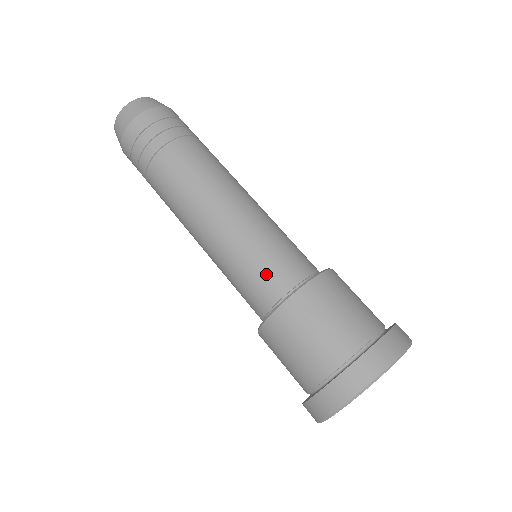
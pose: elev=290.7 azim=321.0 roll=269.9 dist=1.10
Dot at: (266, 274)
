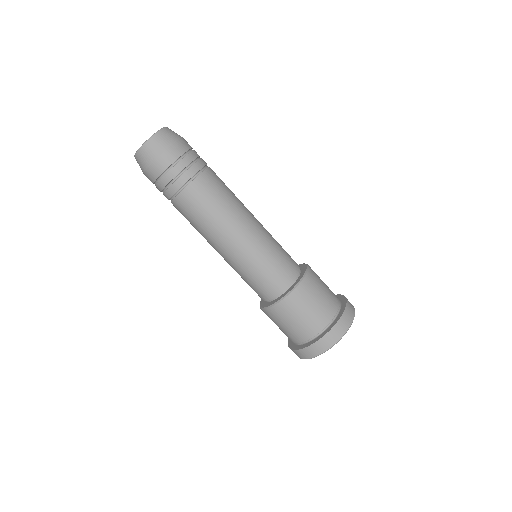
Dot at: (260, 286)
